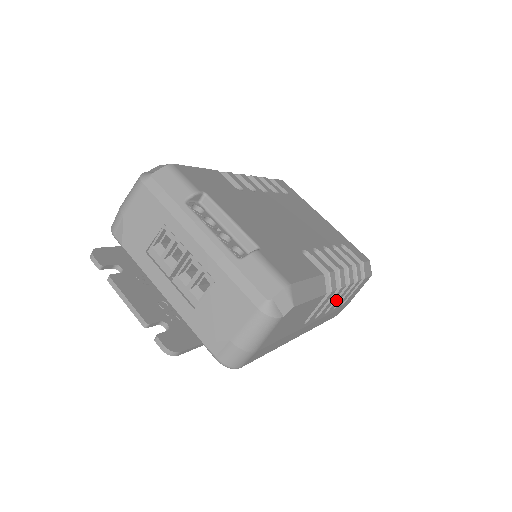
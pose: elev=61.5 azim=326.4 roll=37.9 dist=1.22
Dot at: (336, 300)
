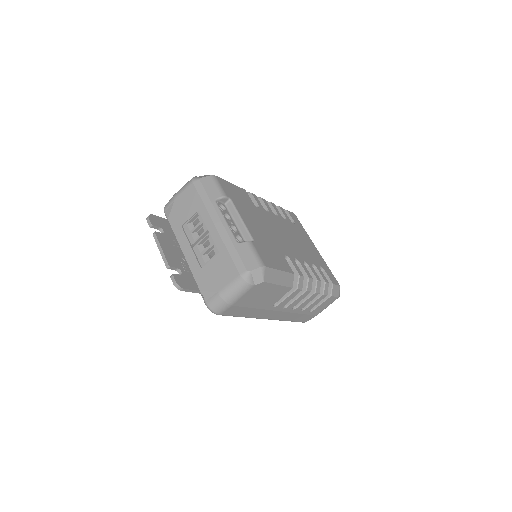
Dot at: (303, 302)
